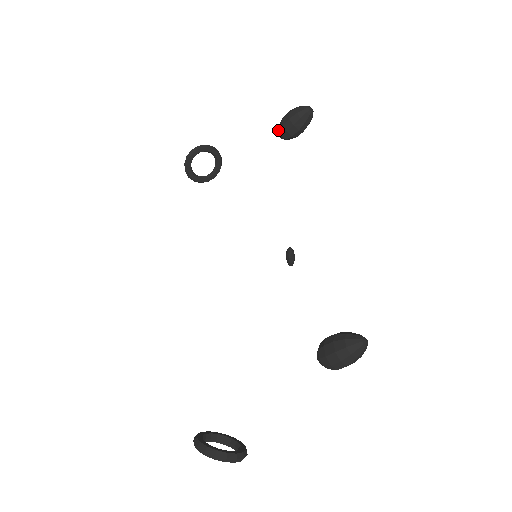
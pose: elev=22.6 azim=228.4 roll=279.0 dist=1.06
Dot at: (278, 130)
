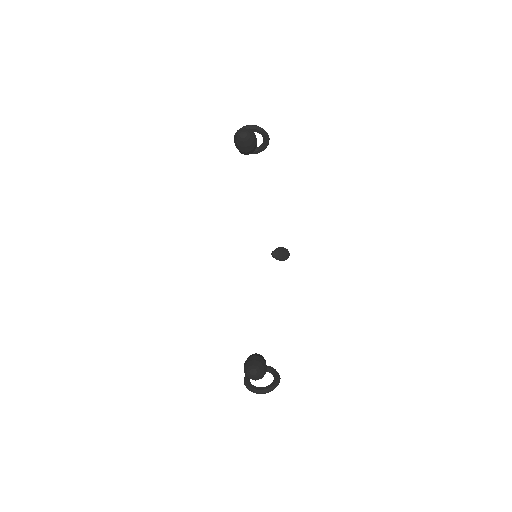
Dot at: occluded
